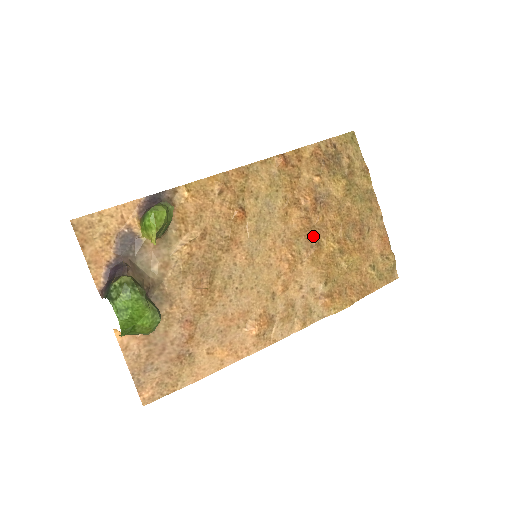
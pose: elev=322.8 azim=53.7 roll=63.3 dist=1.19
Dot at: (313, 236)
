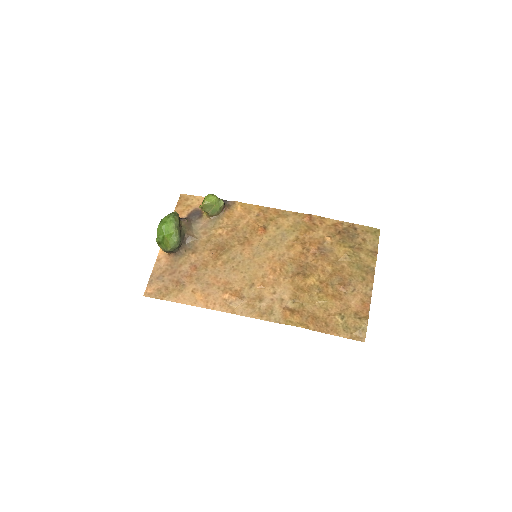
Dot at: (303, 268)
